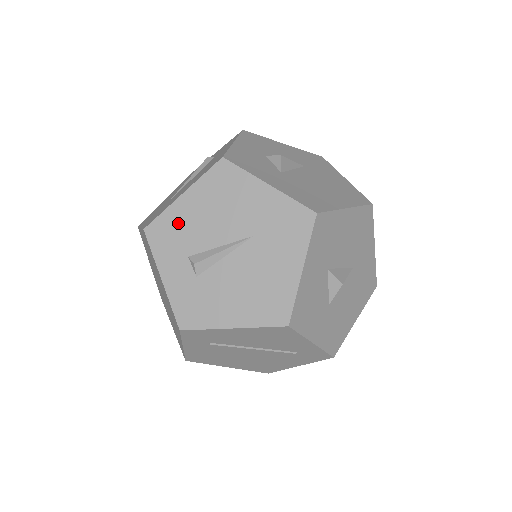
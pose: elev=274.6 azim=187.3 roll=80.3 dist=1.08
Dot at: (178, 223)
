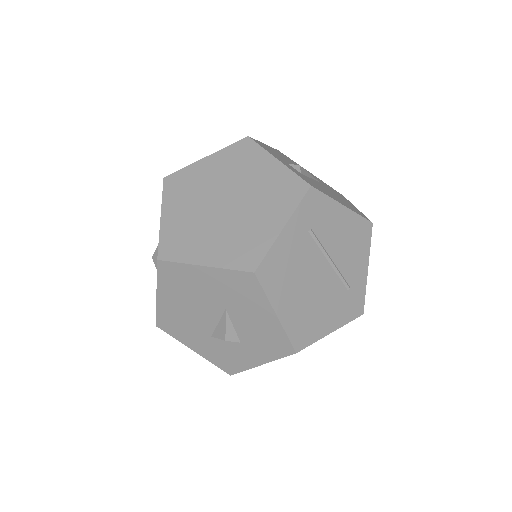
Dot at: (271, 150)
